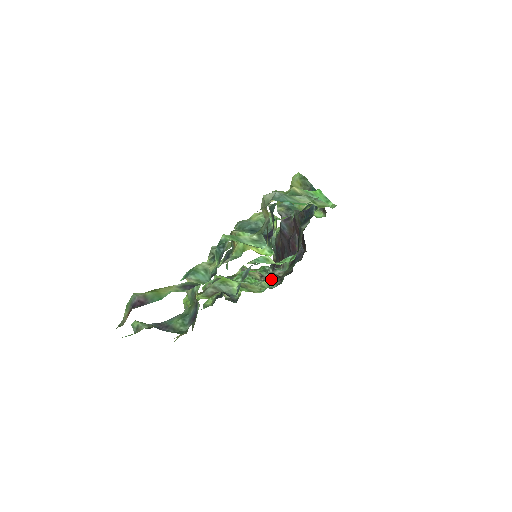
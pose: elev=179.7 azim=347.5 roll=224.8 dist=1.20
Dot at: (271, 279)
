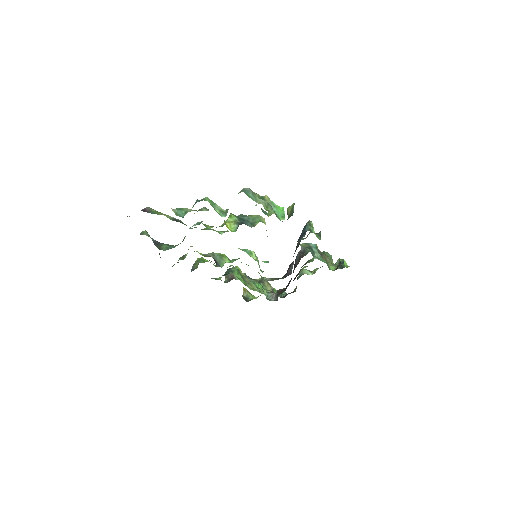
Dot at: (273, 294)
